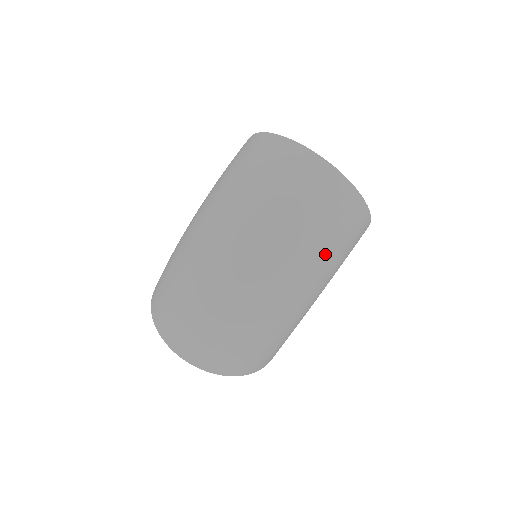
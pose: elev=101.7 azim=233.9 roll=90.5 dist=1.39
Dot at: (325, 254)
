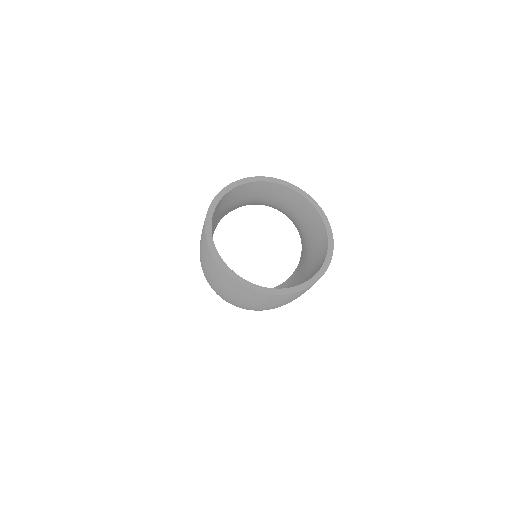
Dot at: (287, 303)
